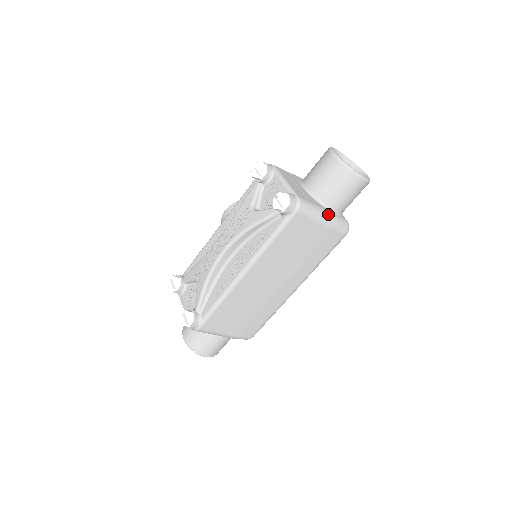
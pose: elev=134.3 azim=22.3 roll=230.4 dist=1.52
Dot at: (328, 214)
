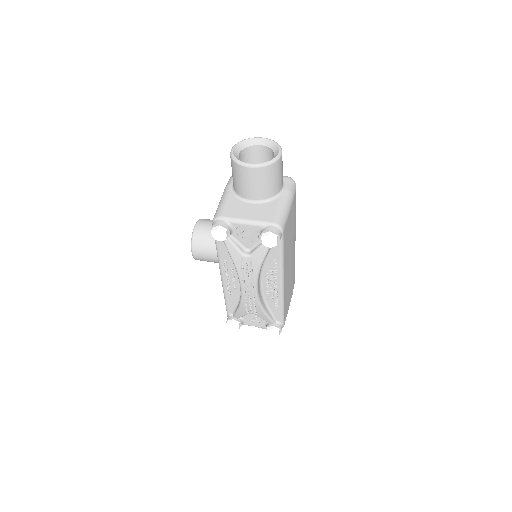
Dot at: (286, 198)
